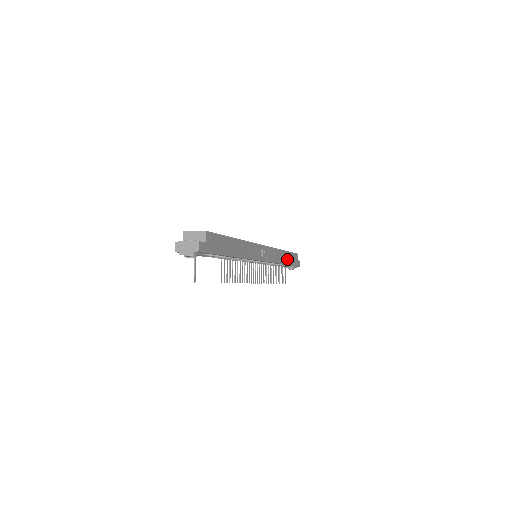
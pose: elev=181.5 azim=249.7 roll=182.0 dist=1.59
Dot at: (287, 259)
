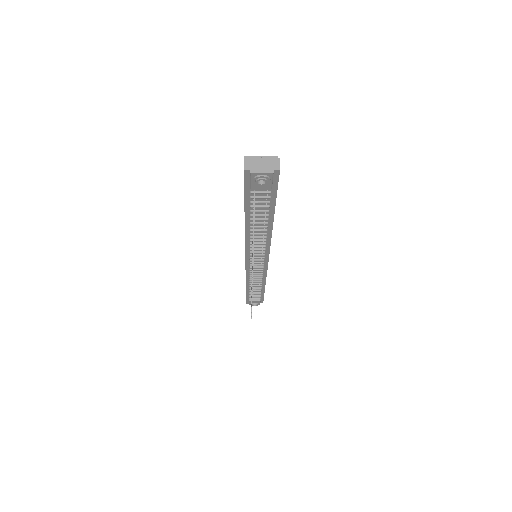
Dot at: occluded
